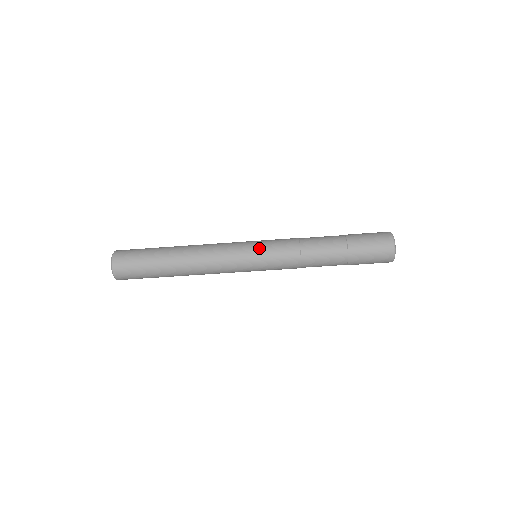
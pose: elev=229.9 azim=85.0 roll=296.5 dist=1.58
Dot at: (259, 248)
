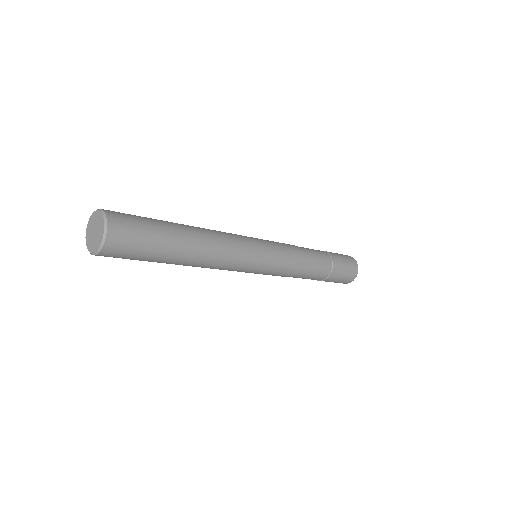
Dot at: occluded
